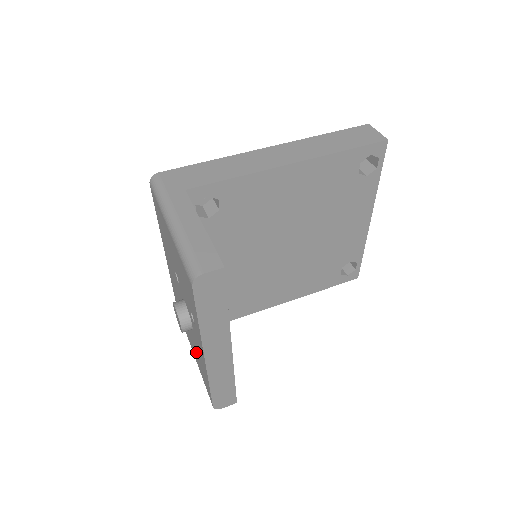
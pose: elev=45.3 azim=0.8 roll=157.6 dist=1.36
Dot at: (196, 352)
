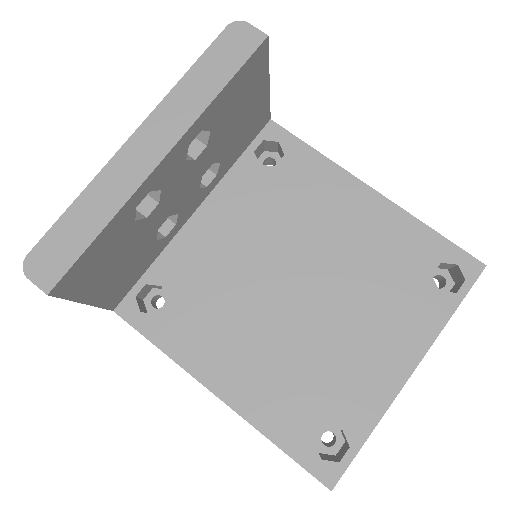
Dot at: occluded
